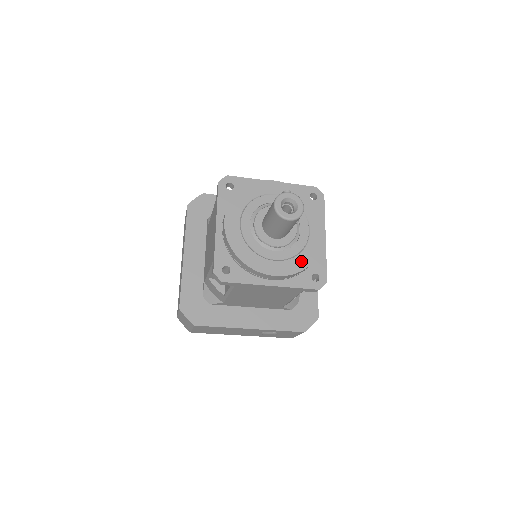
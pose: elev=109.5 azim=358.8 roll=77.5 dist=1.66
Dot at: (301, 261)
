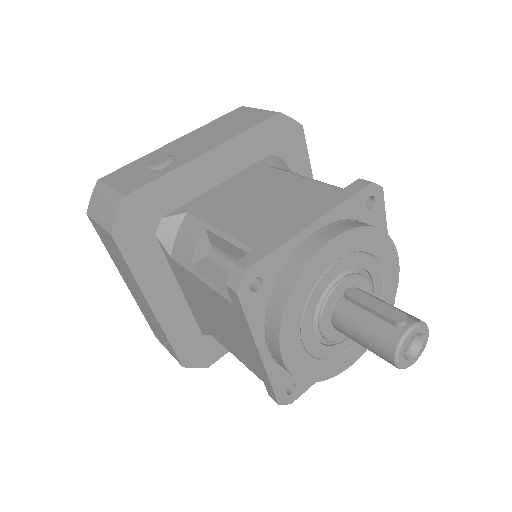
Dot at: occluded
